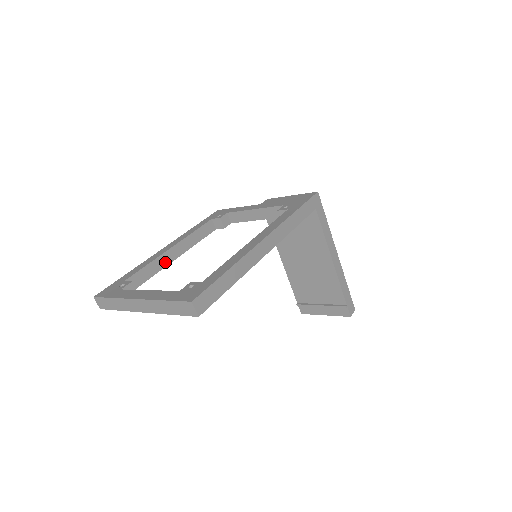
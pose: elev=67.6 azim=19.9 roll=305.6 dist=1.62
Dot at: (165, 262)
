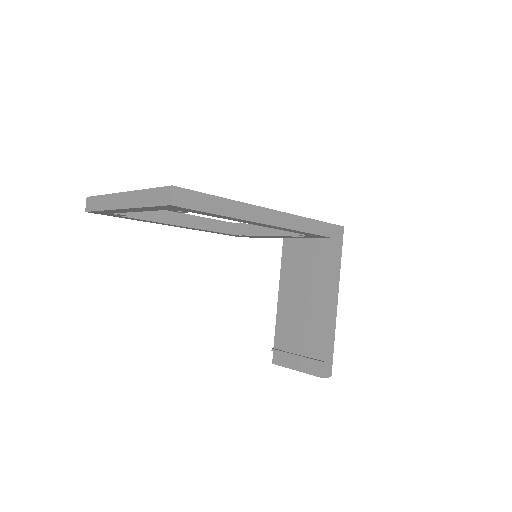
Dot at: (169, 220)
